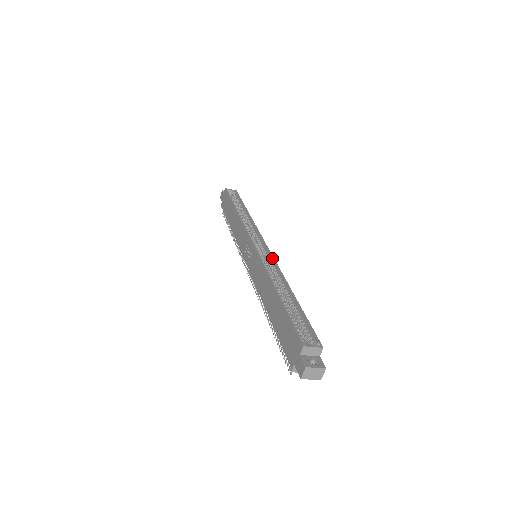
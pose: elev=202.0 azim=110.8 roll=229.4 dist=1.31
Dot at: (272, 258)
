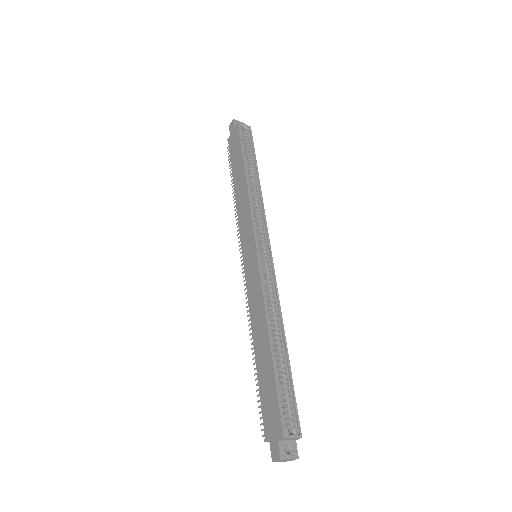
Dot at: (274, 276)
